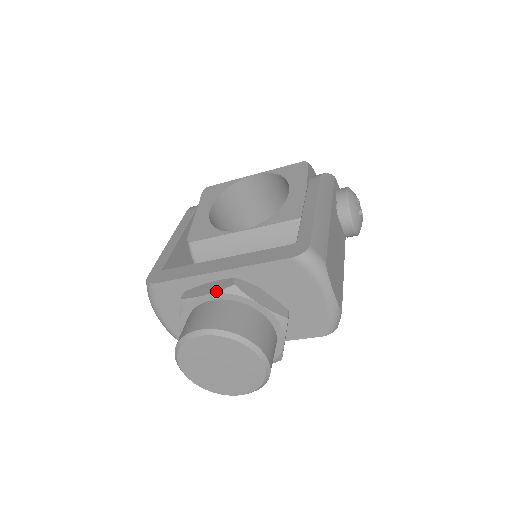
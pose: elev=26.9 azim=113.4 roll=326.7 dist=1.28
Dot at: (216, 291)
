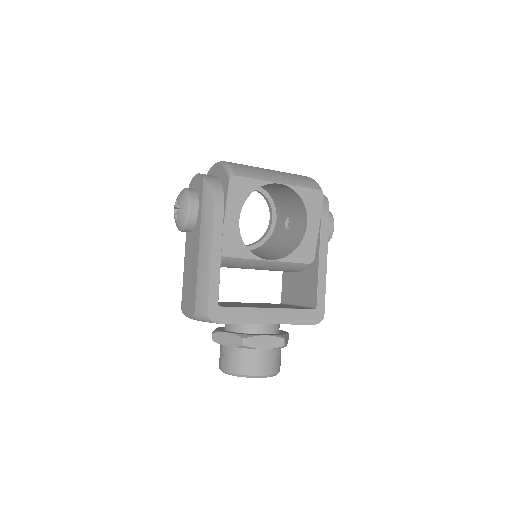
Dot at: (273, 348)
